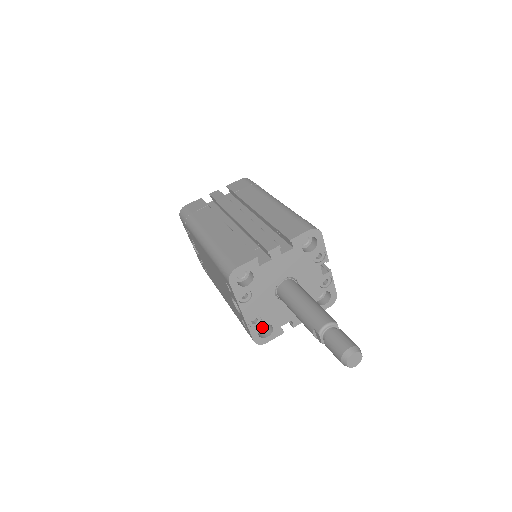
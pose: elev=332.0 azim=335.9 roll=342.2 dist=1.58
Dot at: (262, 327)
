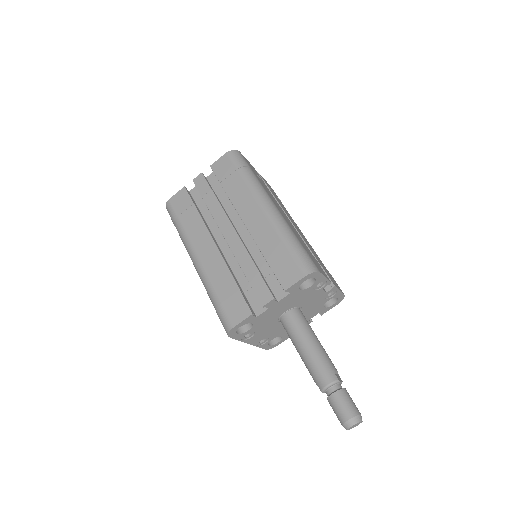
Dot at: occluded
